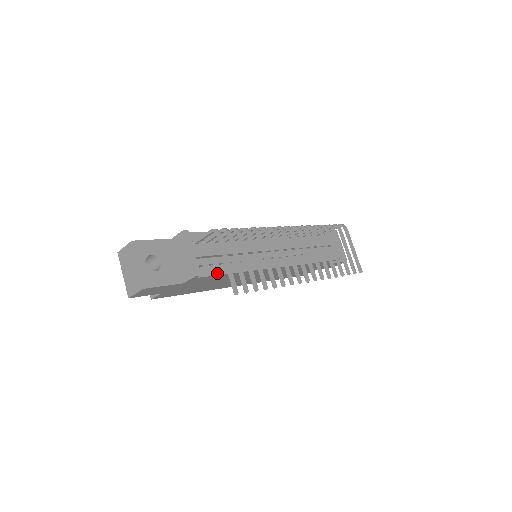
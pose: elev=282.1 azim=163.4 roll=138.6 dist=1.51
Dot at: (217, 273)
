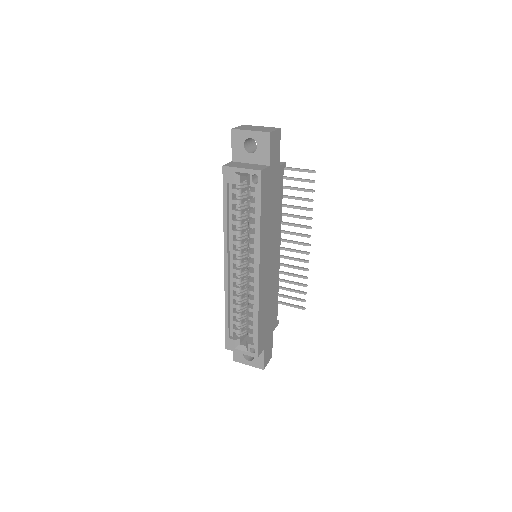
Dot at: (281, 189)
